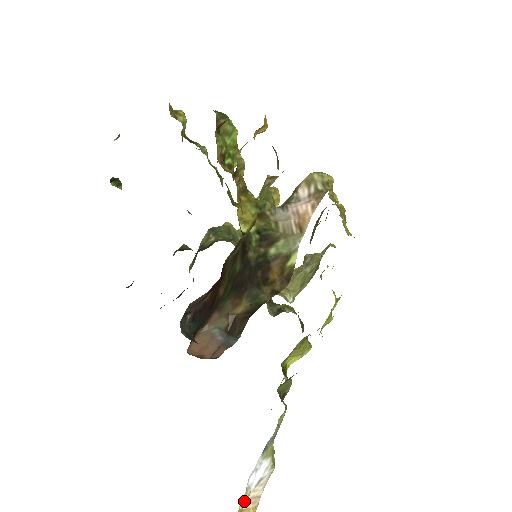
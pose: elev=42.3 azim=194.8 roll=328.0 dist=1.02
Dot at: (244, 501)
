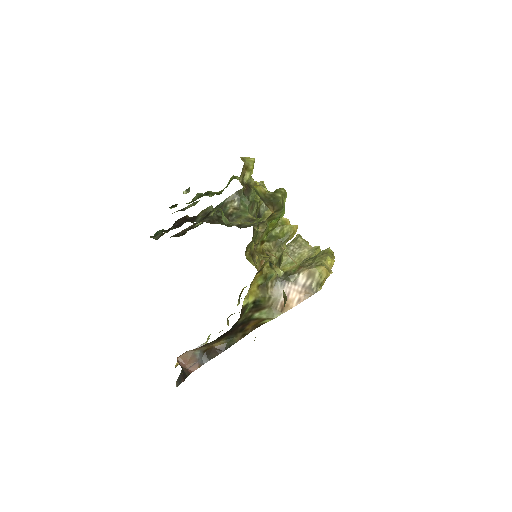
Dot at: occluded
